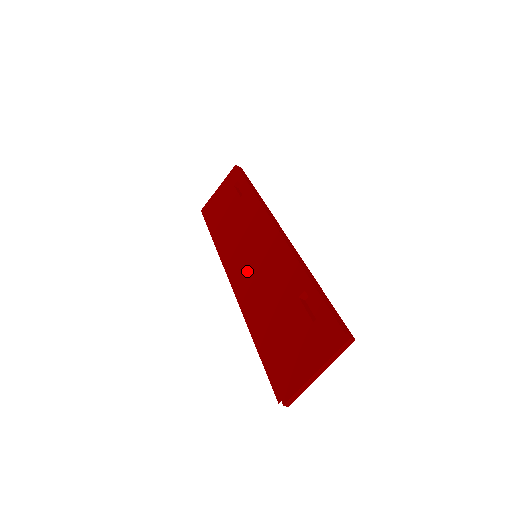
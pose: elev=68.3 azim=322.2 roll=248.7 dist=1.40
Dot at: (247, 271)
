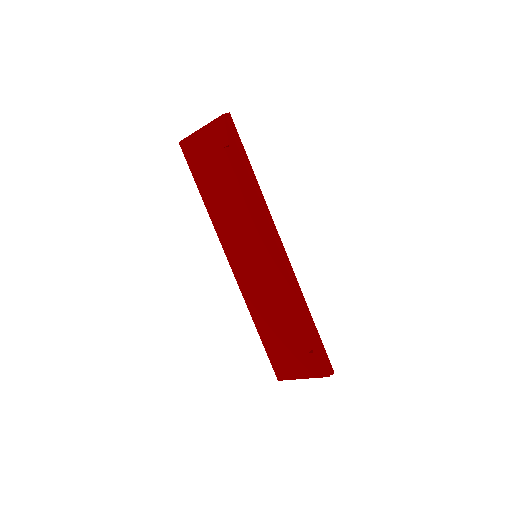
Dot at: (249, 270)
